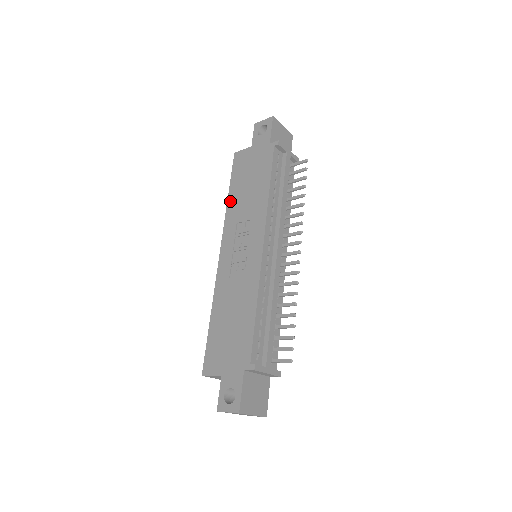
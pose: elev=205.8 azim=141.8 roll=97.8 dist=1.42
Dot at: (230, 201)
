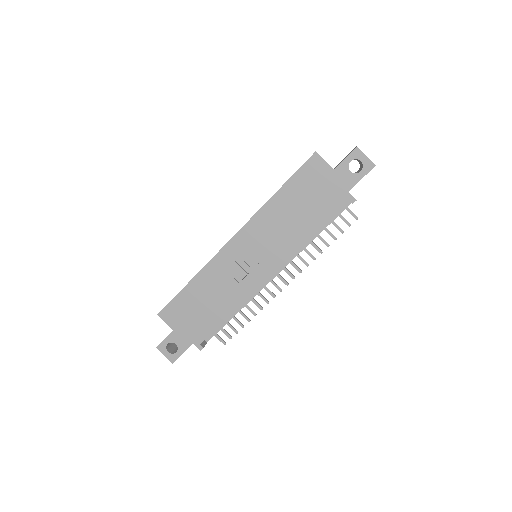
Dot at: (274, 201)
